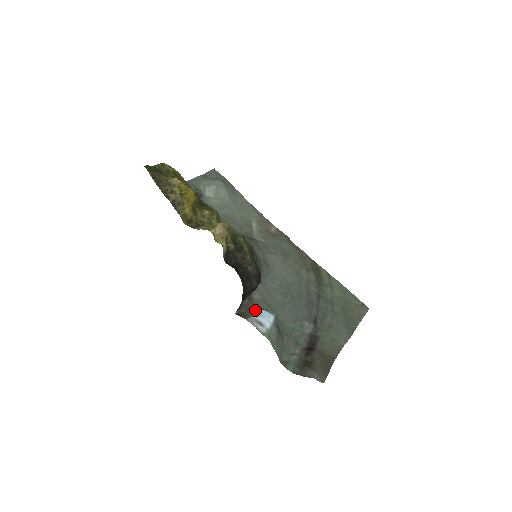
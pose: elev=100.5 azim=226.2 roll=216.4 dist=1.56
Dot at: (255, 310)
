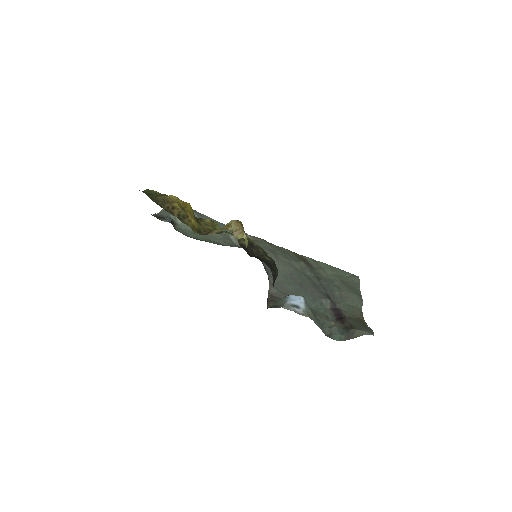
Dot at: (284, 298)
